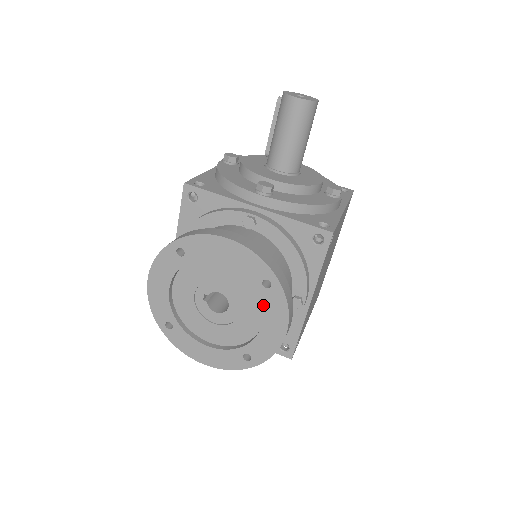
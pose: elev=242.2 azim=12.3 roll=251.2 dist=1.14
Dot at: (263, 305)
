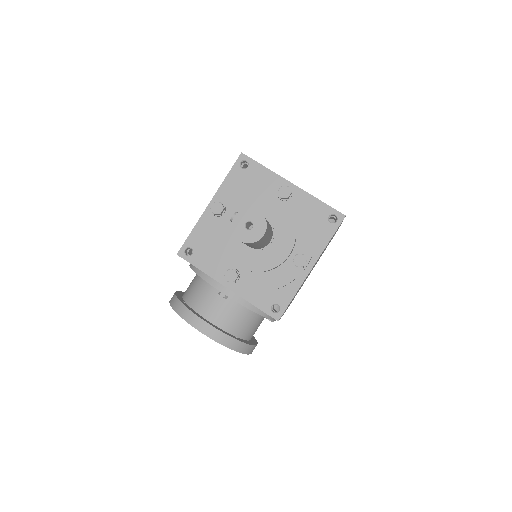
Dot at: occluded
